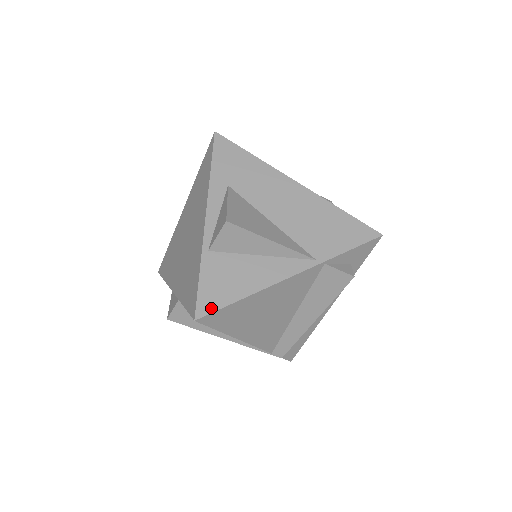
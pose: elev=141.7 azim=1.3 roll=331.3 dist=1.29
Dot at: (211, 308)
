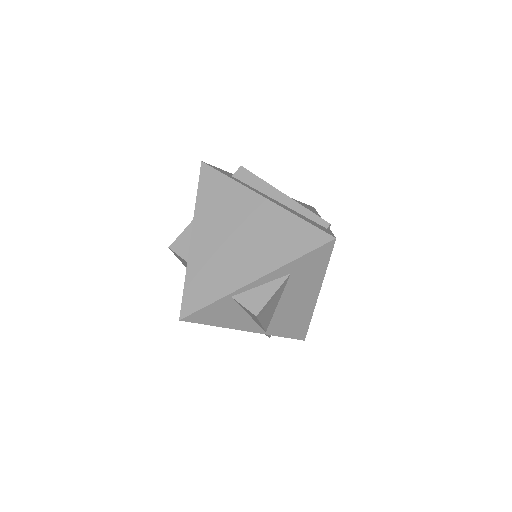
Dot at: (194, 321)
